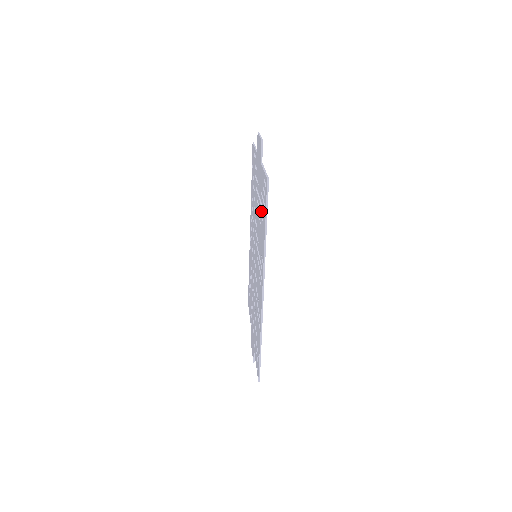
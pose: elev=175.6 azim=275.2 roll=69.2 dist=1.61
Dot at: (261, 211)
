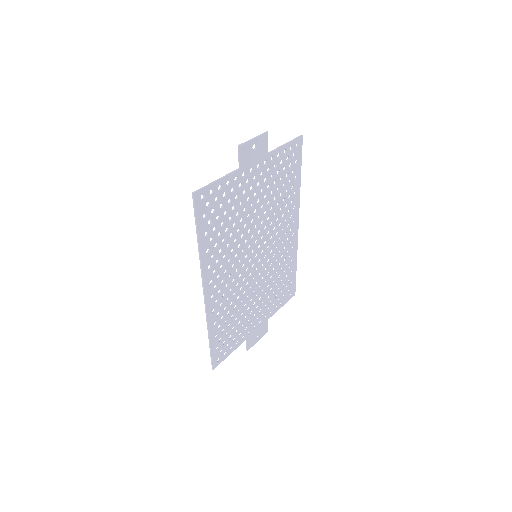
Dot at: (223, 218)
